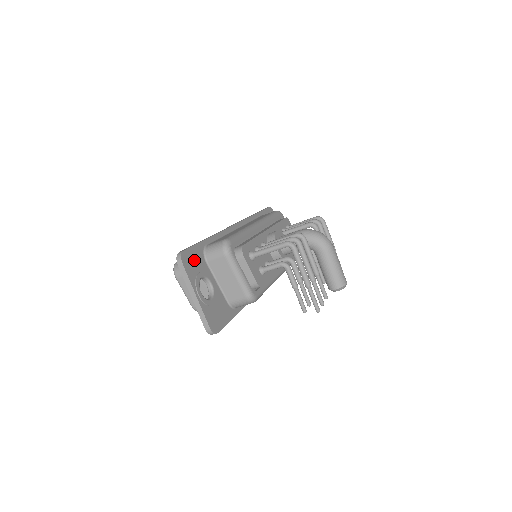
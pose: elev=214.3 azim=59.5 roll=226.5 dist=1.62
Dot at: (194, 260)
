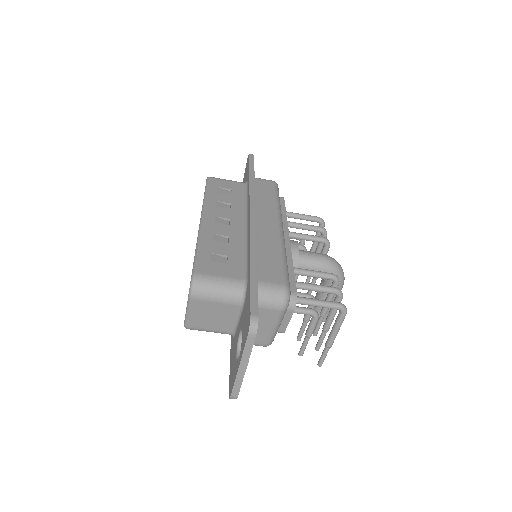
Dot at: occluded
